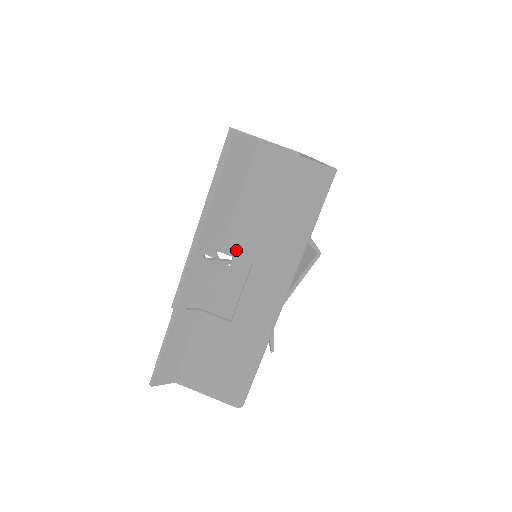
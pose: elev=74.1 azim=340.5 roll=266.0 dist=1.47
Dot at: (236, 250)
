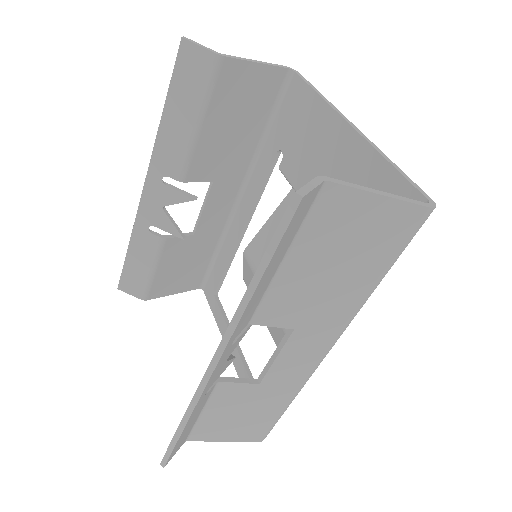
Dot at: (272, 319)
